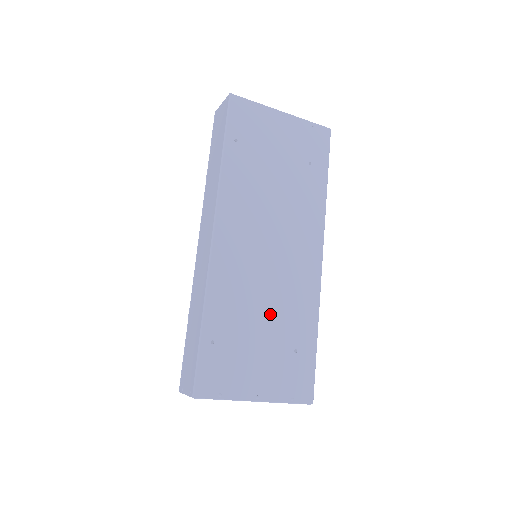
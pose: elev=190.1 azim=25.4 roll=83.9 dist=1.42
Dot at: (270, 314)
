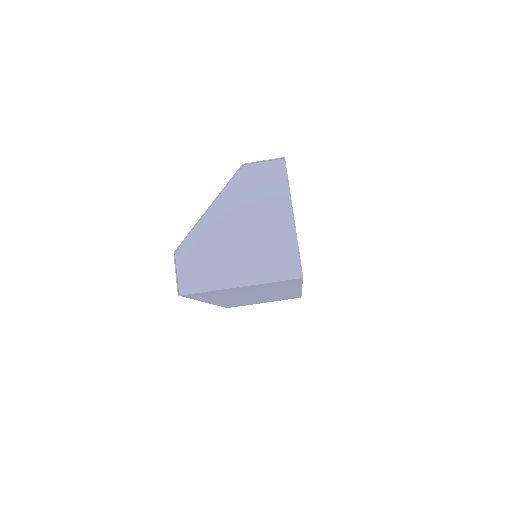
Dot at: occluded
